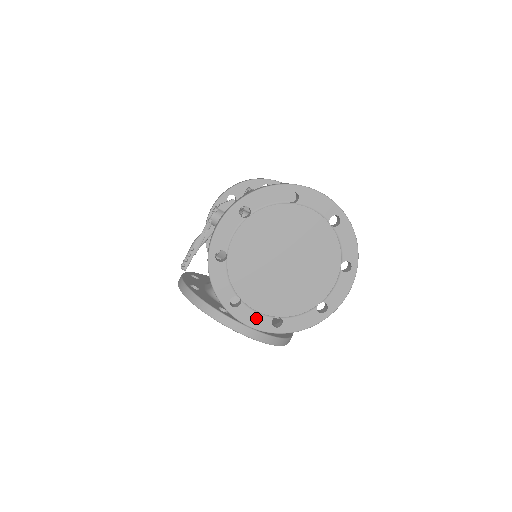
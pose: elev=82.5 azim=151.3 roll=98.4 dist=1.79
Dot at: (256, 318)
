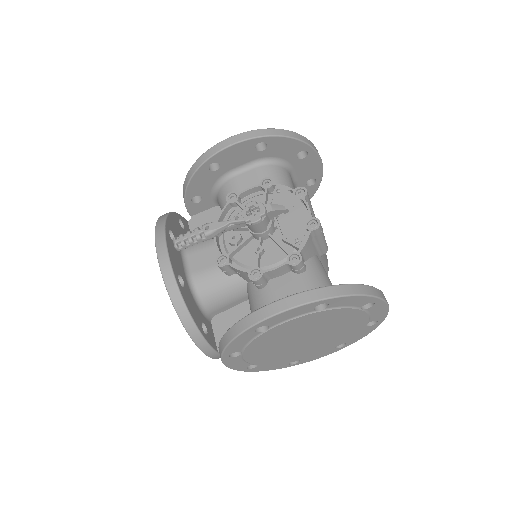
Dot at: (240, 364)
